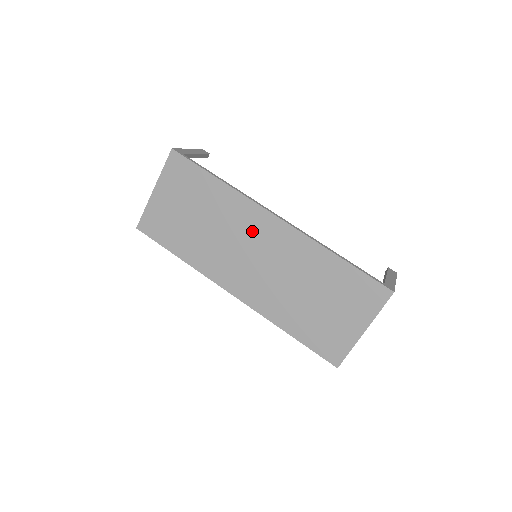
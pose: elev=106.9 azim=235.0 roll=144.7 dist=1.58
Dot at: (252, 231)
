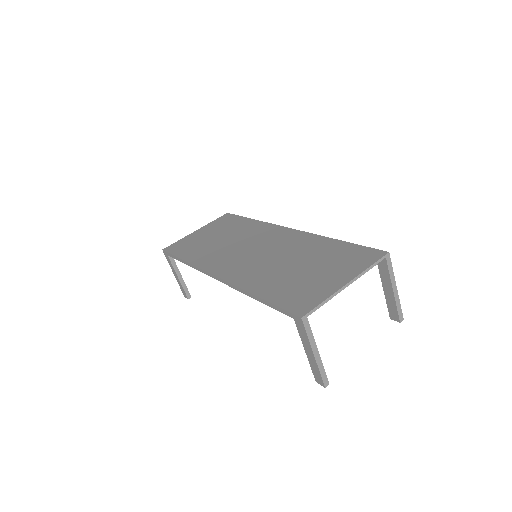
Dot at: (262, 238)
